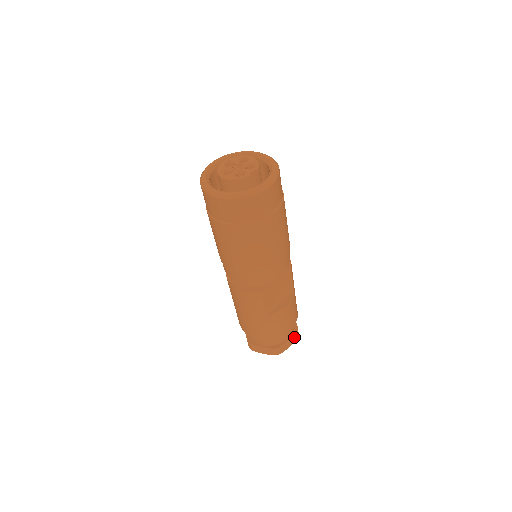
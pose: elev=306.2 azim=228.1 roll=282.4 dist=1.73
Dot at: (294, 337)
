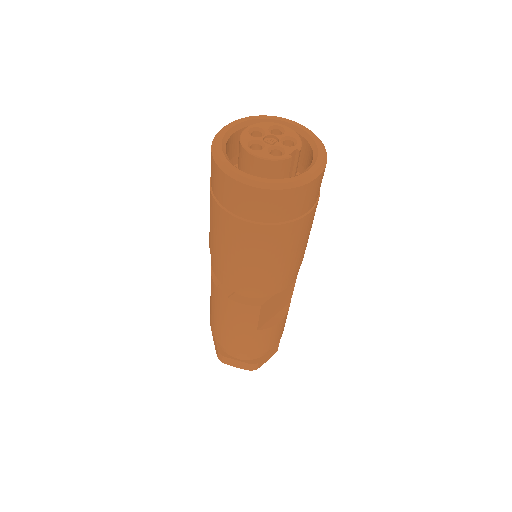
Dot at: (275, 349)
